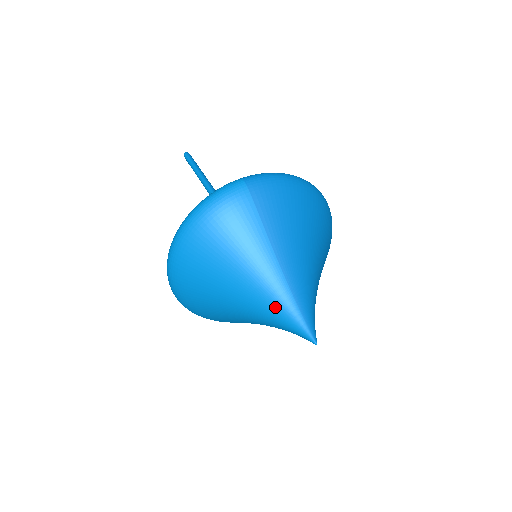
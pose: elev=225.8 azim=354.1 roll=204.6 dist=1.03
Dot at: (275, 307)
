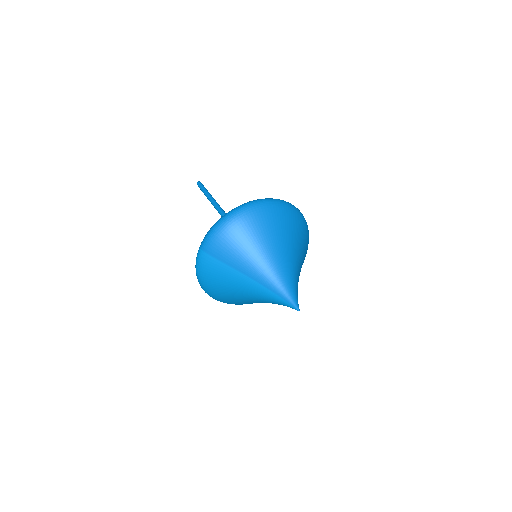
Dot at: (269, 300)
